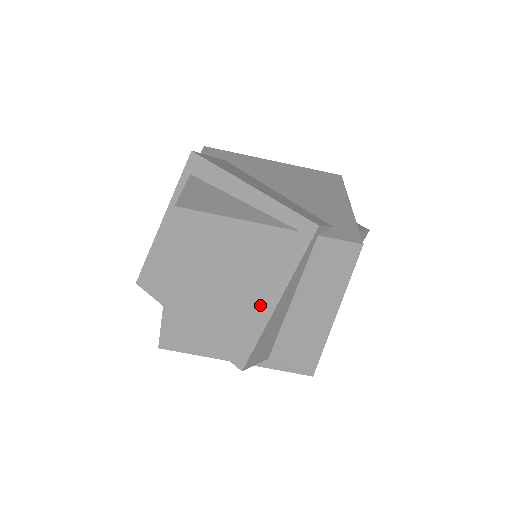
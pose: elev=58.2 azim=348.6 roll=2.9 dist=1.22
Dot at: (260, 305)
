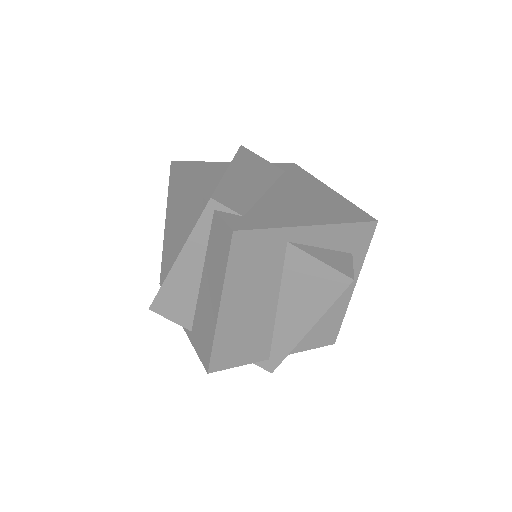
Dot at: occluded
